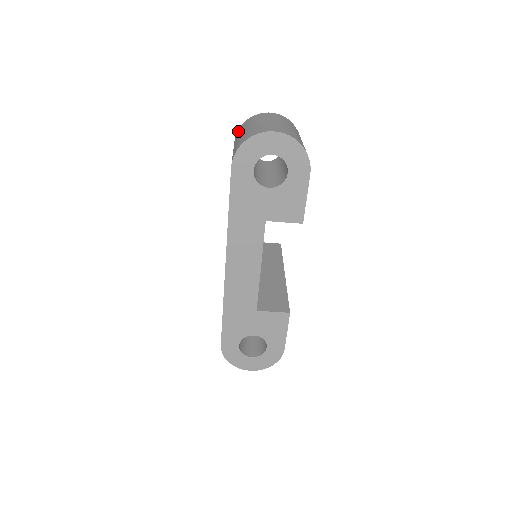
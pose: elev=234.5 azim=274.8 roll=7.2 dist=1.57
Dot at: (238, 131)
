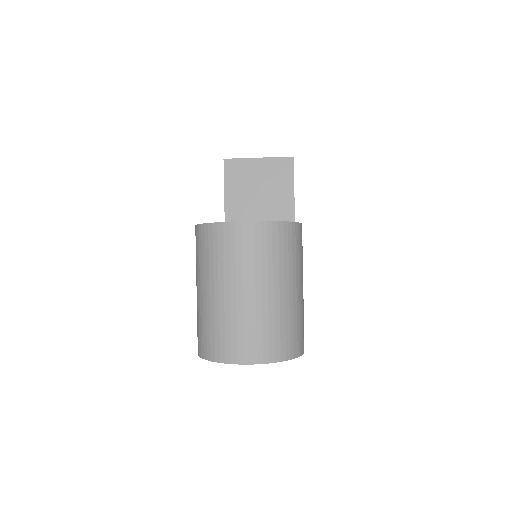
Dot at: (197, 239)
